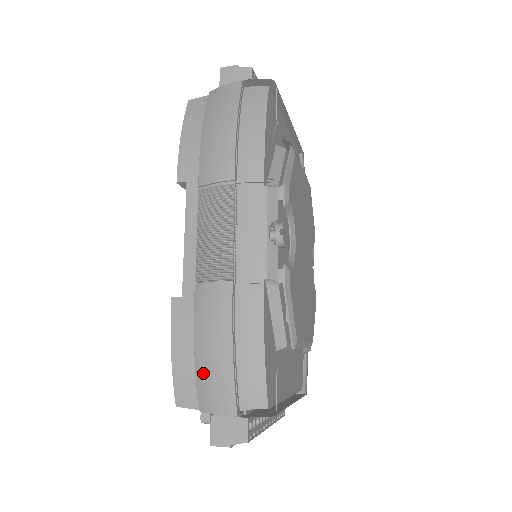
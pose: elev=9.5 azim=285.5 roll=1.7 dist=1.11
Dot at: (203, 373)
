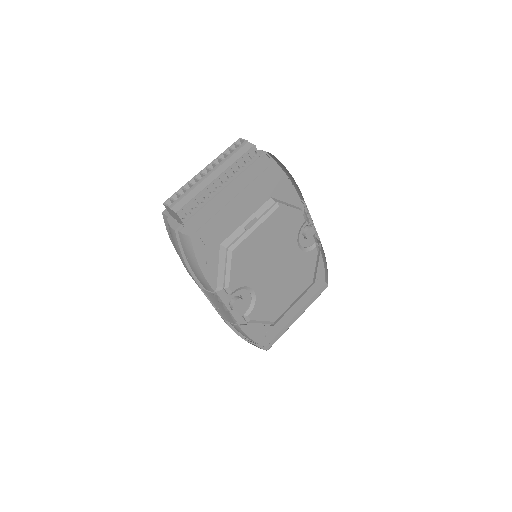
Dot at: occluded
